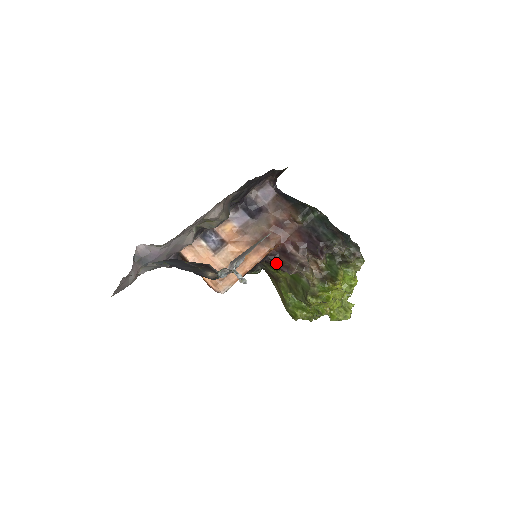
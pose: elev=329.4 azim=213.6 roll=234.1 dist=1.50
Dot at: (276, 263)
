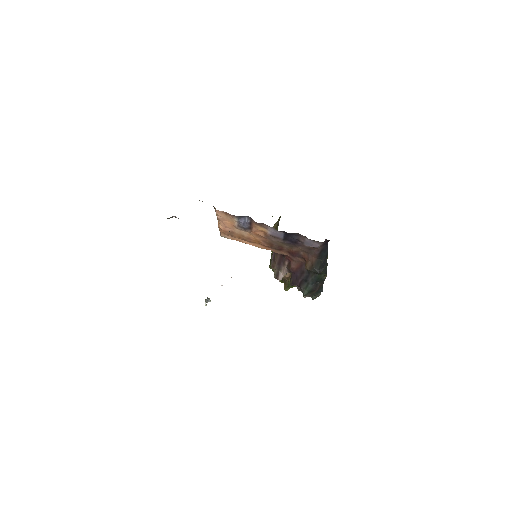
Dot at: occluded
